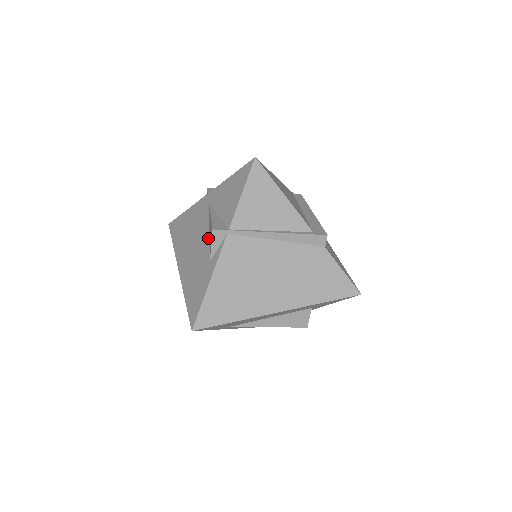
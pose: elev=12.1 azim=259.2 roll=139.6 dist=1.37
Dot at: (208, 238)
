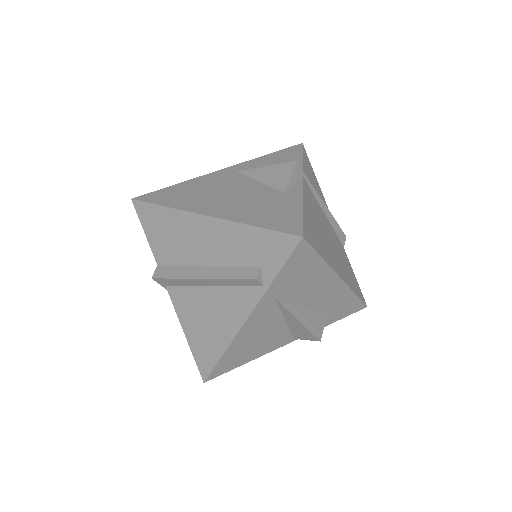
Dot at: (262, 184)
